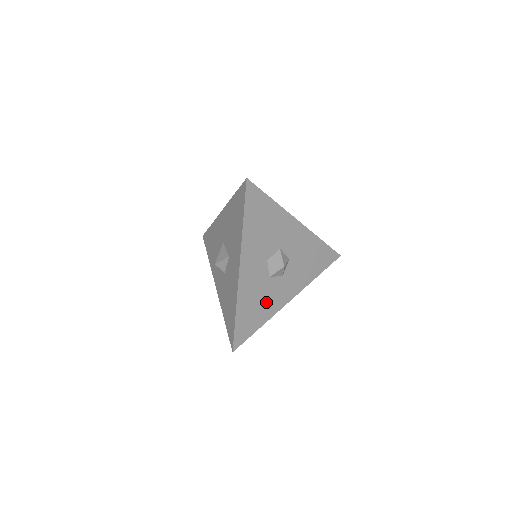
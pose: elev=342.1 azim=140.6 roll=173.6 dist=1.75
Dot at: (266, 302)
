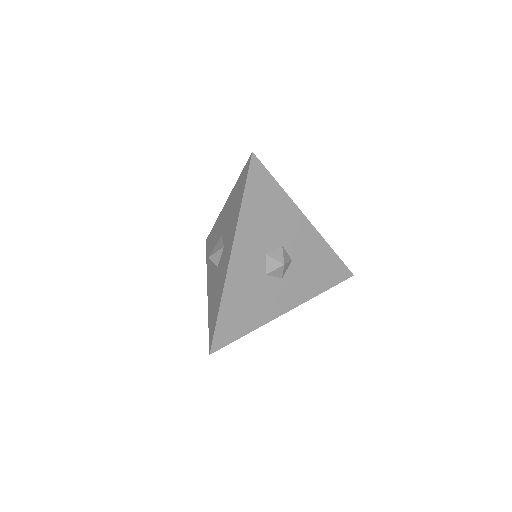
Dot at: (258, 304)
